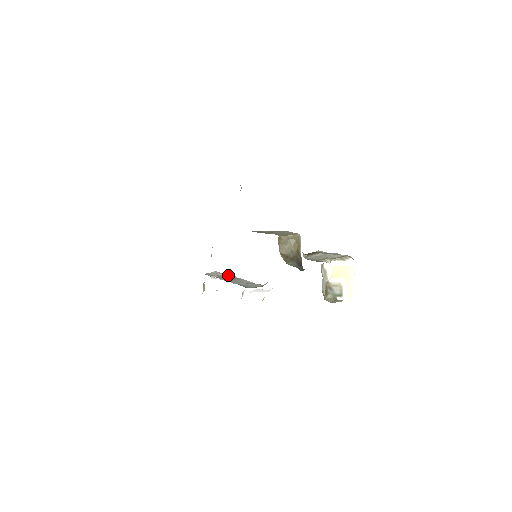
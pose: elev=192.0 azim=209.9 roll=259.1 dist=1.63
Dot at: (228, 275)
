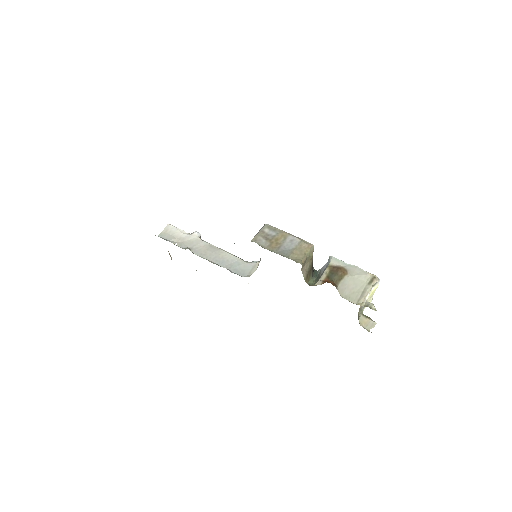
Dot at: (194, 237)
